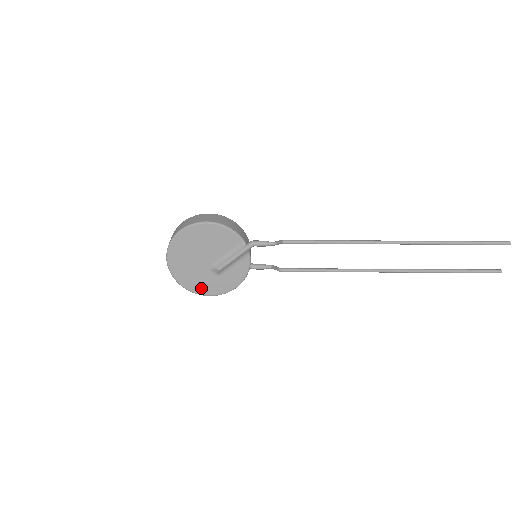
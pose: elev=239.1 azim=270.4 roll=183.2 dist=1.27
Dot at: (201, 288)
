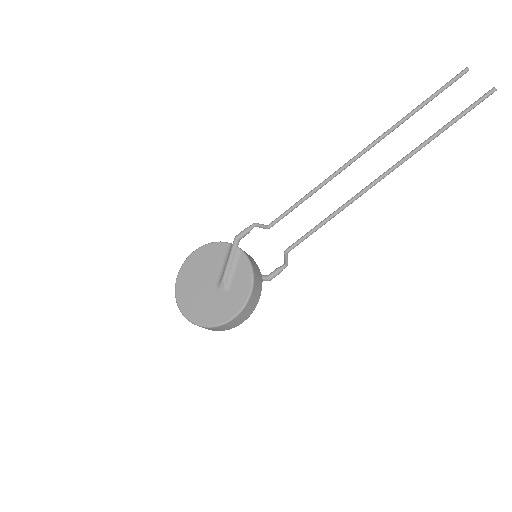
Dot at: (220, 315)
